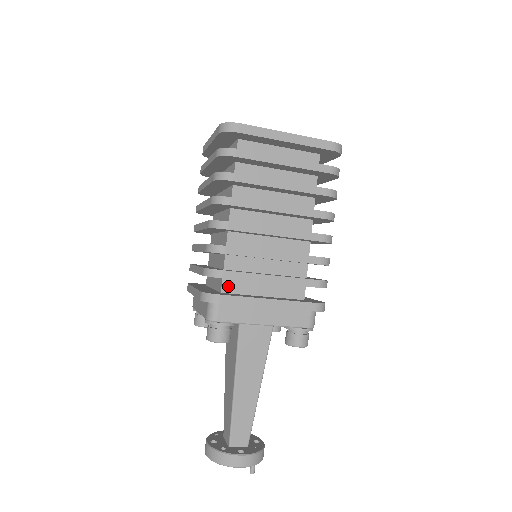
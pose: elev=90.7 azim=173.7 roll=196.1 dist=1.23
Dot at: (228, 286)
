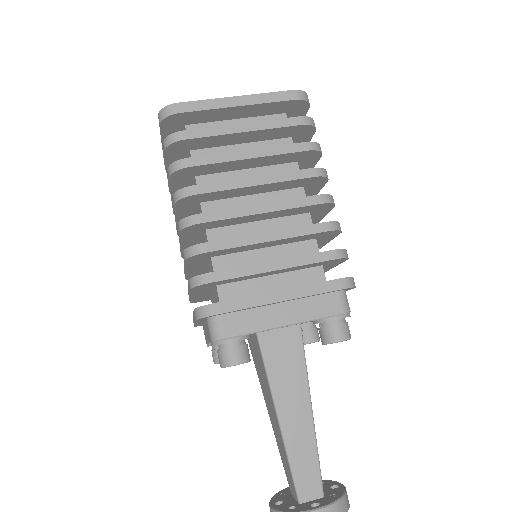
Dot at: (226, 294)
